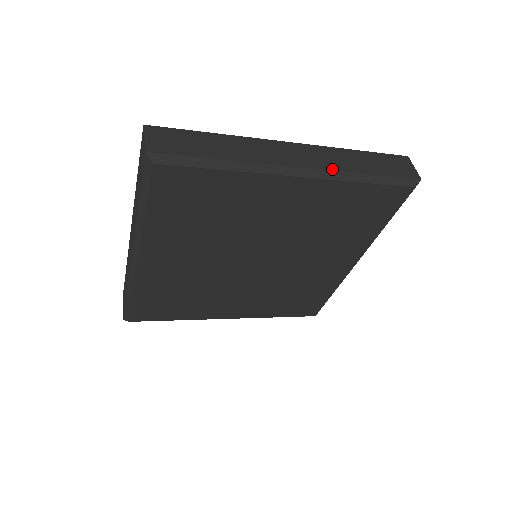
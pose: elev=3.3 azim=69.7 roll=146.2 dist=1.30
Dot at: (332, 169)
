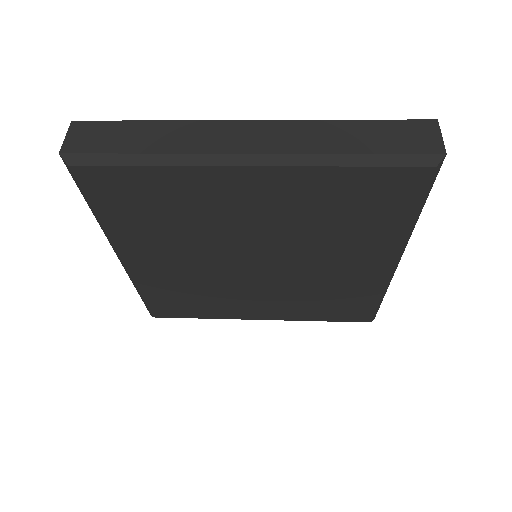
Dot at: (296, 152)
